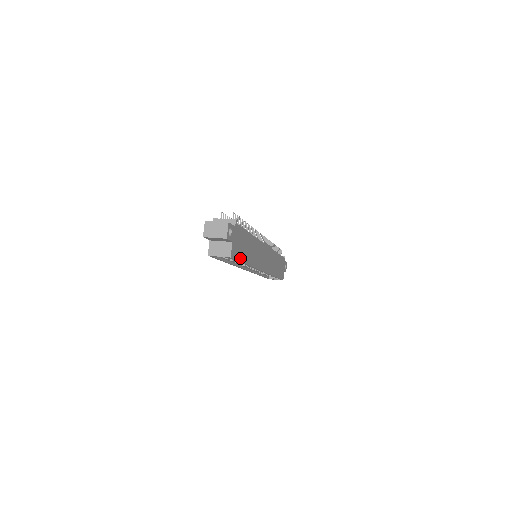
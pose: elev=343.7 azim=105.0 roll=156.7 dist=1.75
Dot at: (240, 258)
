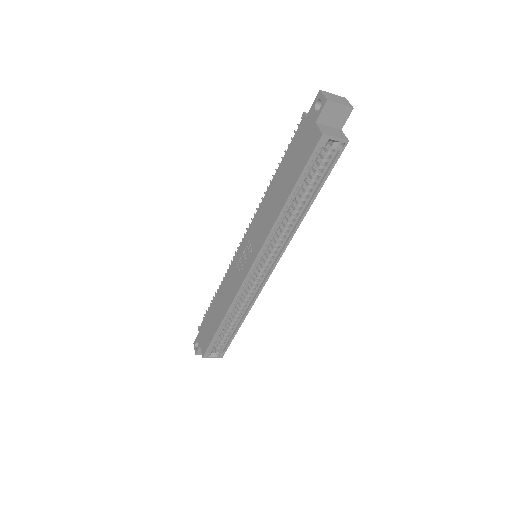
Dot at: (326, 174)
